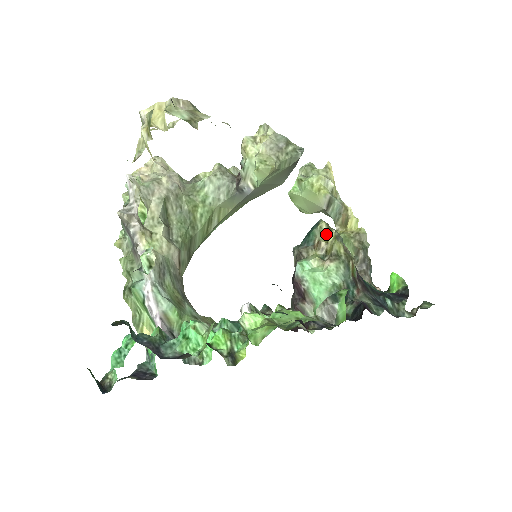
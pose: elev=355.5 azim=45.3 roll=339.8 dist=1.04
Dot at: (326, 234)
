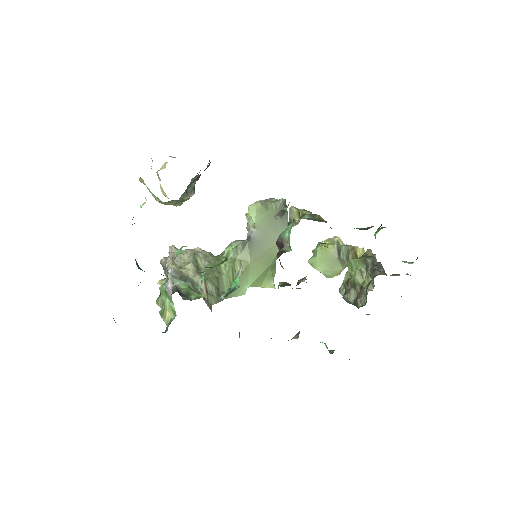
Dot at: (296, 212)
